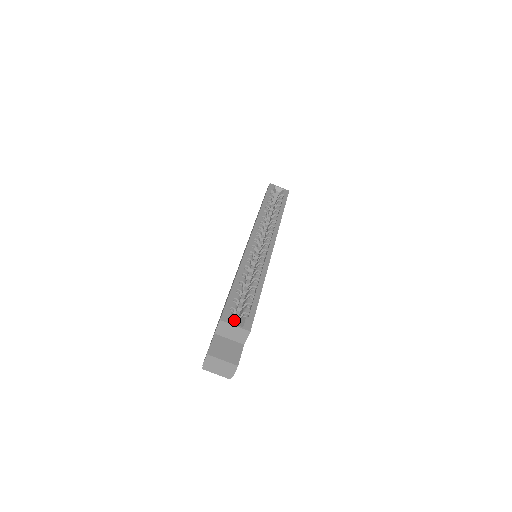
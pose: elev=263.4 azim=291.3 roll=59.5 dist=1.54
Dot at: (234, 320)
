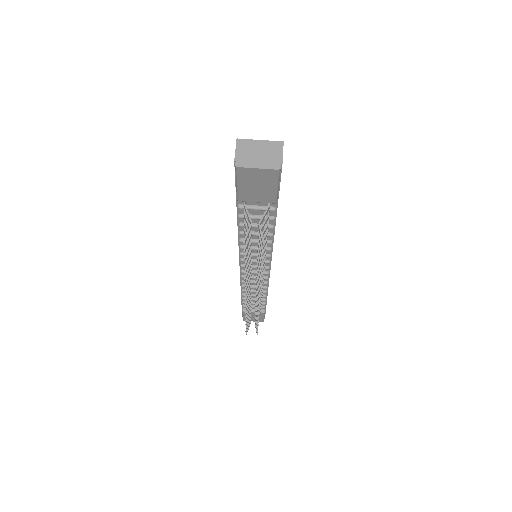
Dot at: occluded
